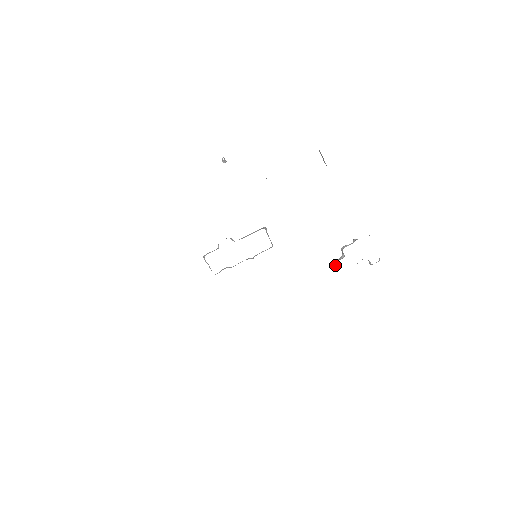
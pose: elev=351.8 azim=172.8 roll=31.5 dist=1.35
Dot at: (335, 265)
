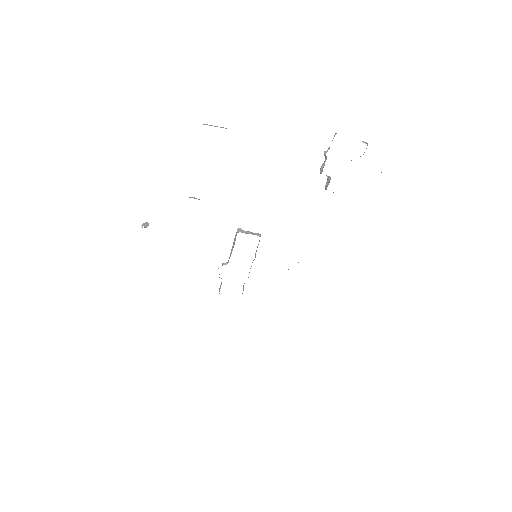
Dot at: occluded
